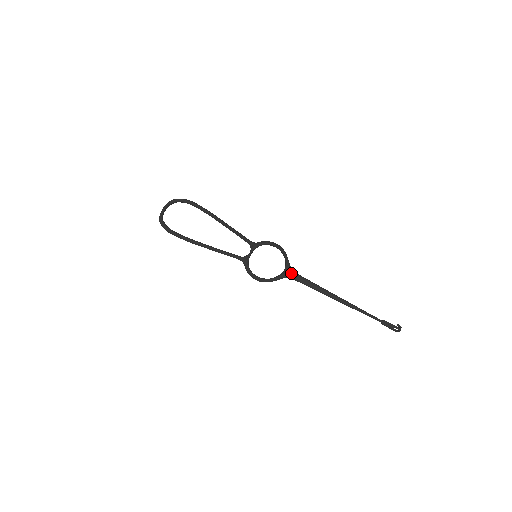
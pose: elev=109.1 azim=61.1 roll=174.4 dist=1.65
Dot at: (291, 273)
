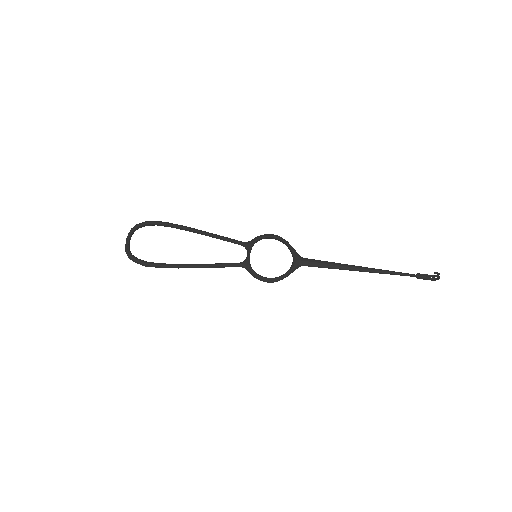
Dot at: (302, 260)
